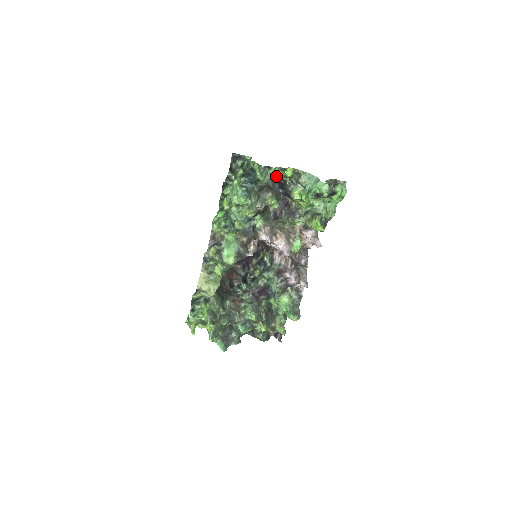
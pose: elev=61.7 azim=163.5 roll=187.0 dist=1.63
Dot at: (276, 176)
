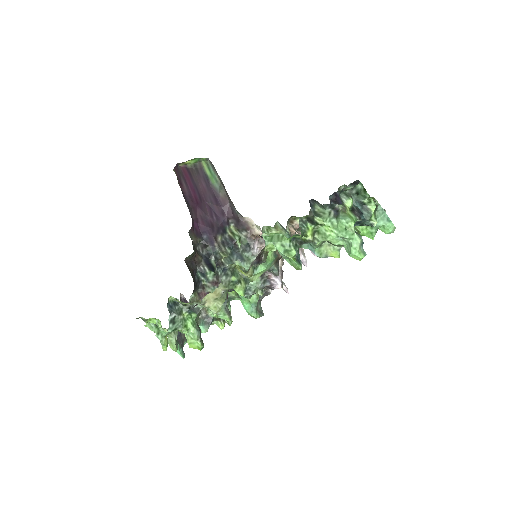
Dot at: occluded
